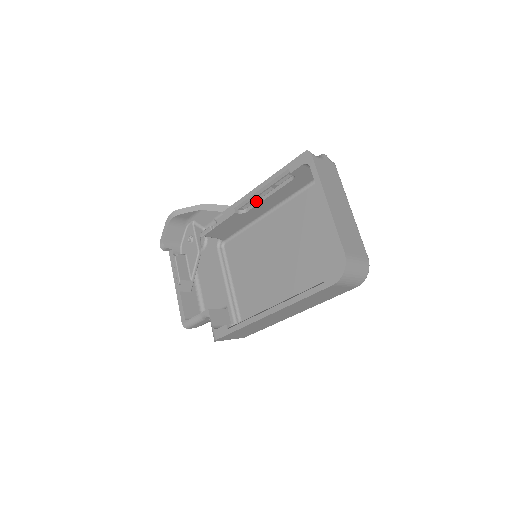
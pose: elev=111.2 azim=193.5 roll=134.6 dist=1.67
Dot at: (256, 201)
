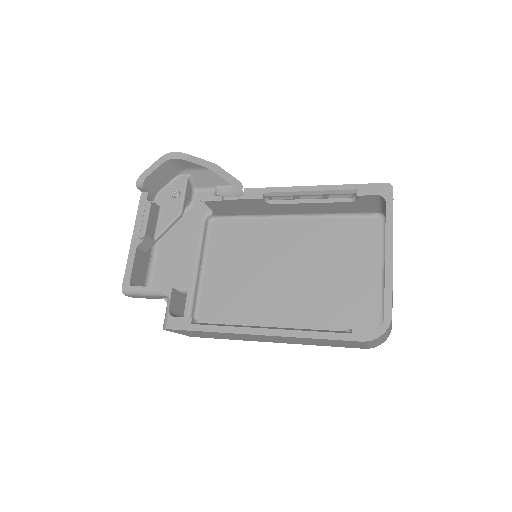
Dot at: (291, 199)
